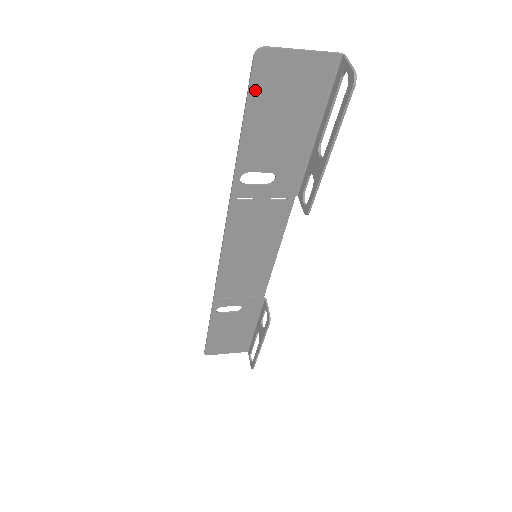
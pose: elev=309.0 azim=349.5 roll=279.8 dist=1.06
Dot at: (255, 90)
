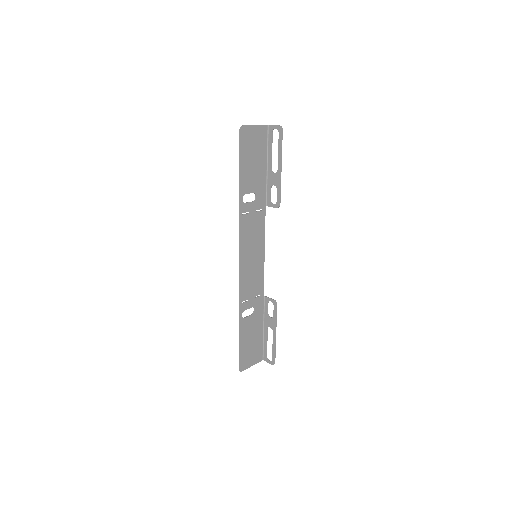
Dot at: (242, 146)
